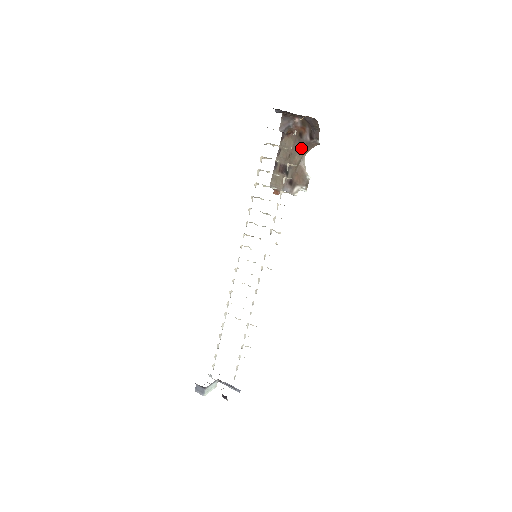
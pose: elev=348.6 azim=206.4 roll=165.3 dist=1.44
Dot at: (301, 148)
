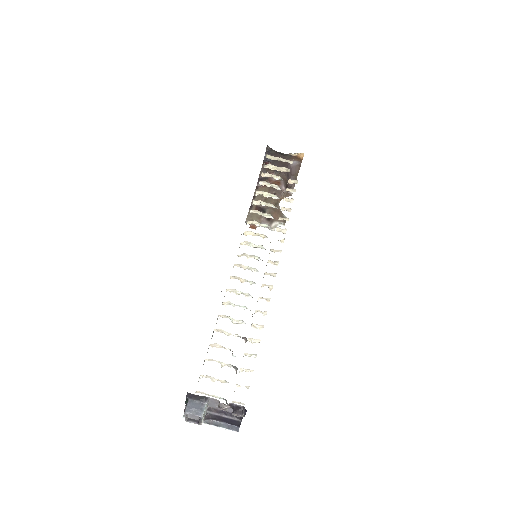
Dot at: occluded
